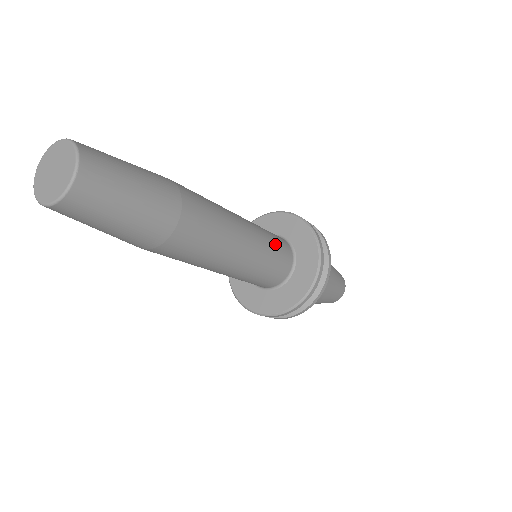
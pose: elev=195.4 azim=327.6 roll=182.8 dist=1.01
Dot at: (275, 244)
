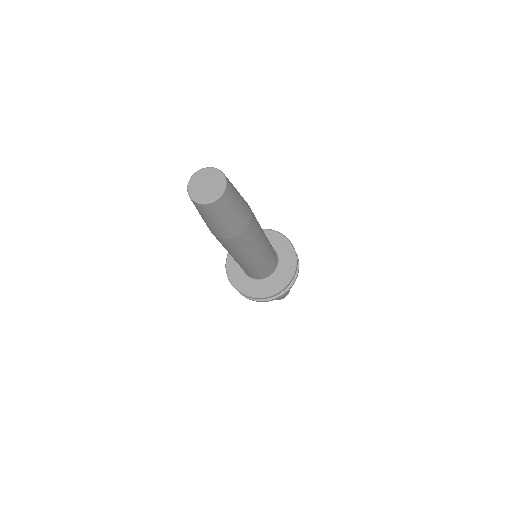
Dot at: (273, 257)
